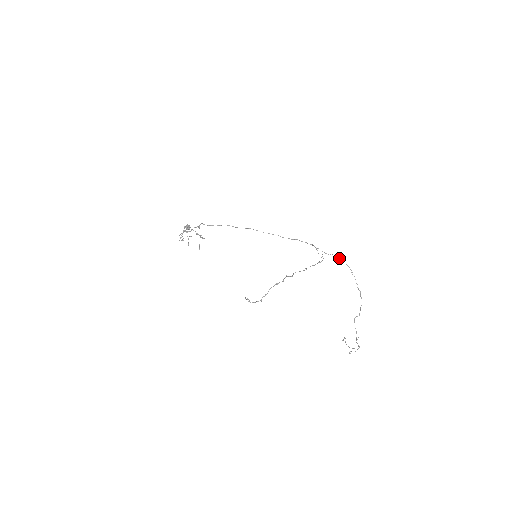
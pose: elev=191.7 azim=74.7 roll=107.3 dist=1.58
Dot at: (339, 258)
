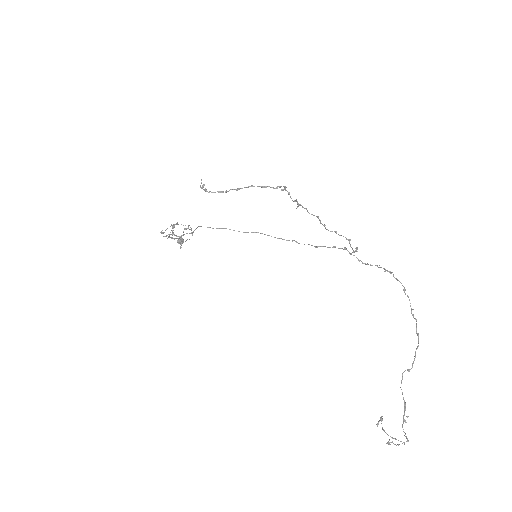
Dot at: occluded
